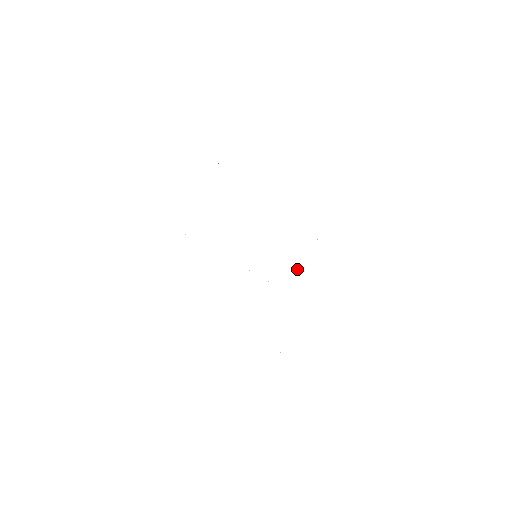
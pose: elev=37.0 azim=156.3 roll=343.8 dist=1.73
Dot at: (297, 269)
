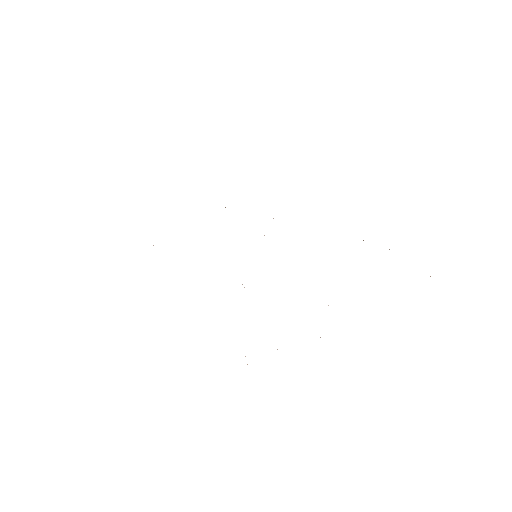
Dot at: occluded
